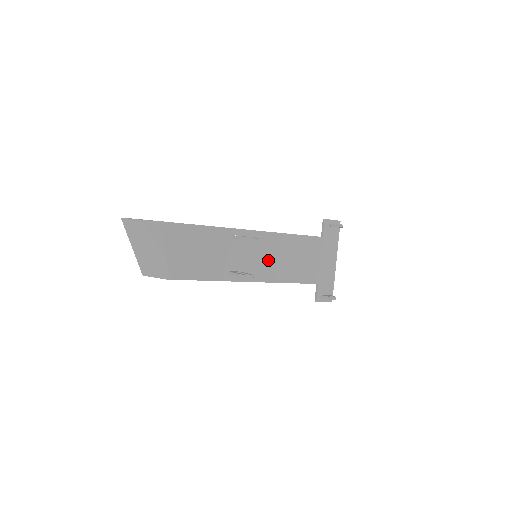
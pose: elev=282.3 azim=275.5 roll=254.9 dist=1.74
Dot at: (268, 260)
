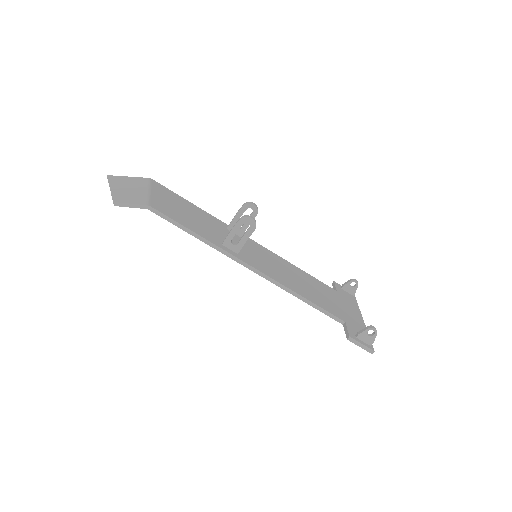
Dot at: (272, 266)
